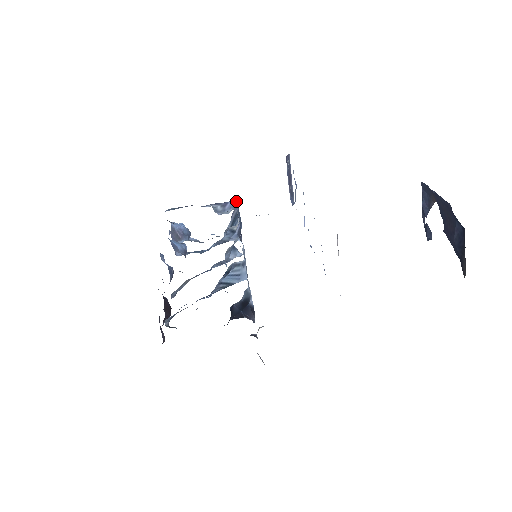
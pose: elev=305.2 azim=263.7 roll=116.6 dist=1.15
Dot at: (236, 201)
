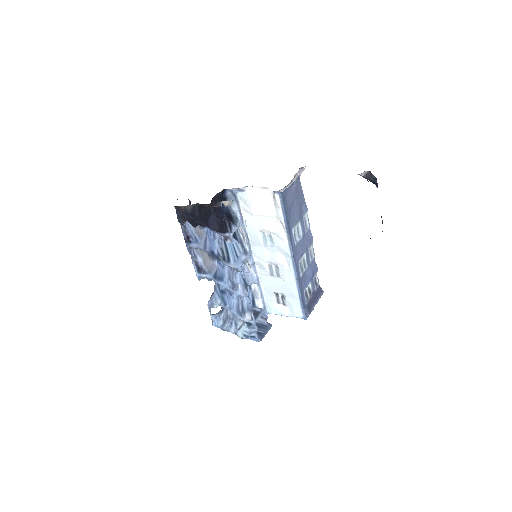
Dot at: (271, 324)
